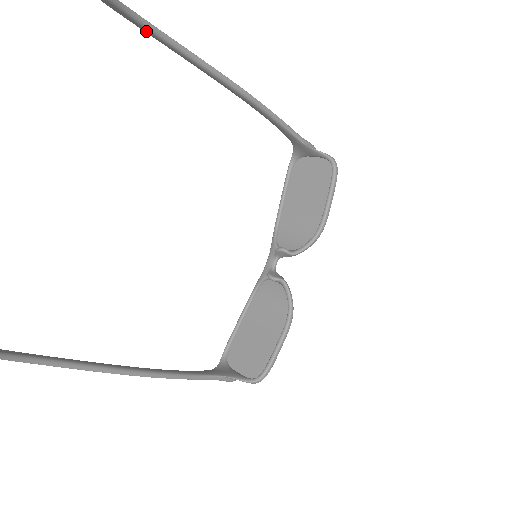
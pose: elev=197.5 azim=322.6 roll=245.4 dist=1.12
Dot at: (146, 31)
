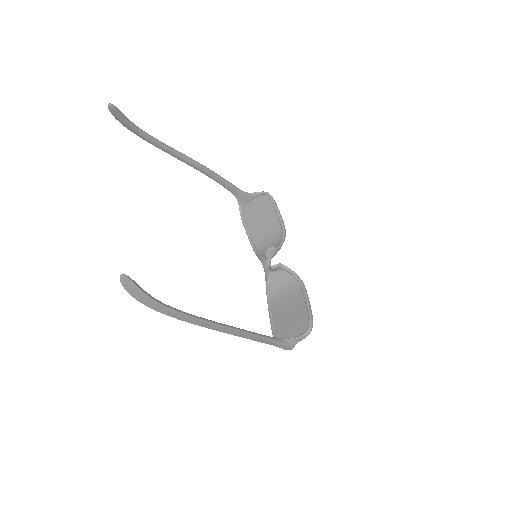
Dot at: (139, 134)
